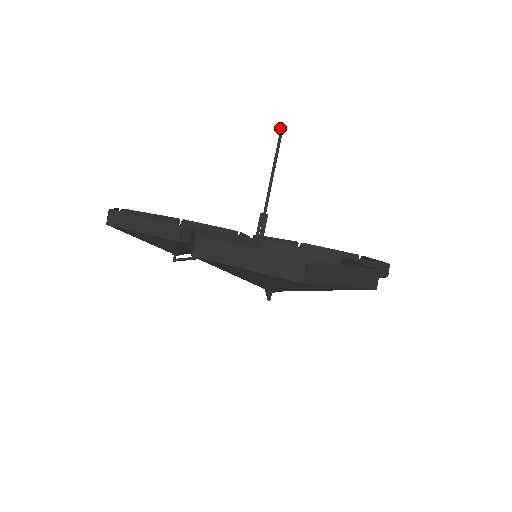
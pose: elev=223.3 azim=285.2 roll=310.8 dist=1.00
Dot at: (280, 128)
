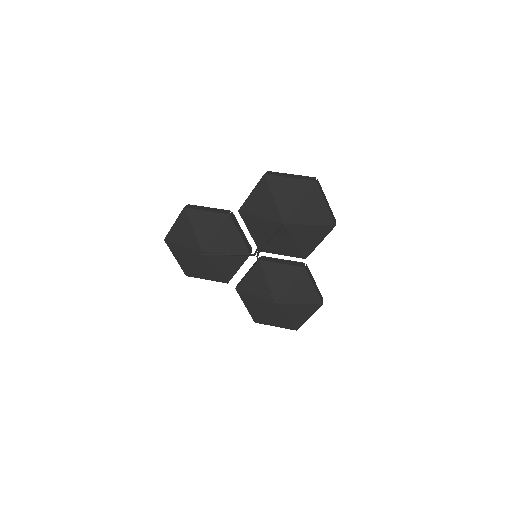
Dot at: occluded
